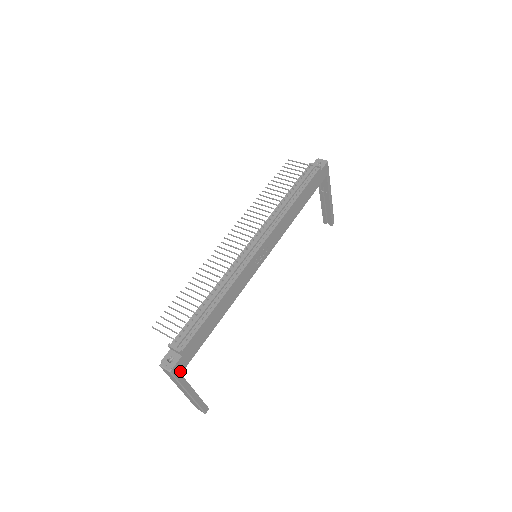
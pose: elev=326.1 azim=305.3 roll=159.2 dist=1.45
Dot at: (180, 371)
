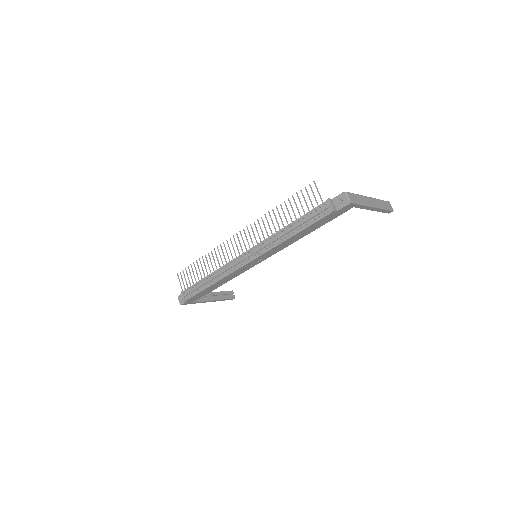
Dot at: (191, 302)
